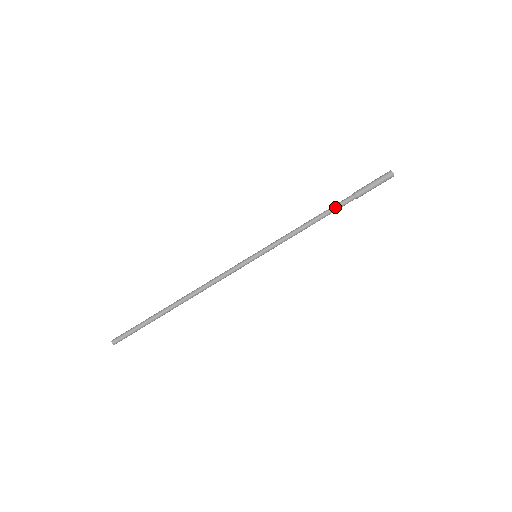
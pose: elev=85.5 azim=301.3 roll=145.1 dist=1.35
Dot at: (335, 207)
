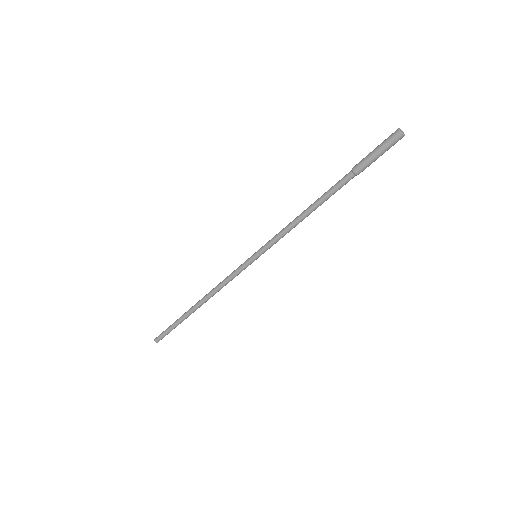
Dot at: (330, 191)
